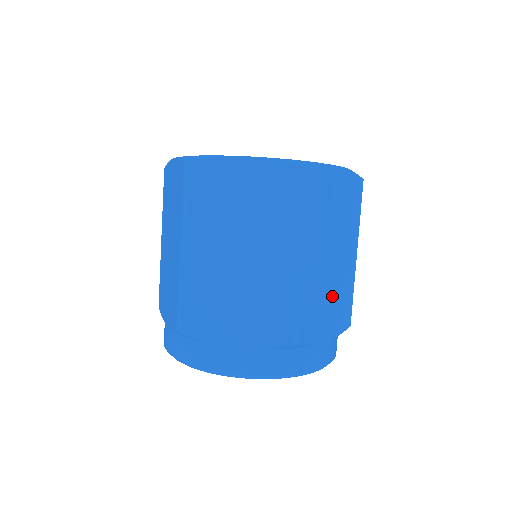
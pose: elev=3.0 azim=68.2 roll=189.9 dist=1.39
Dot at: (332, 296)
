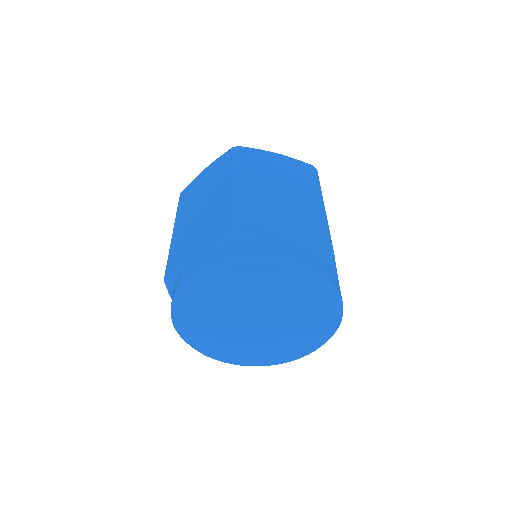
Dot at: (285, 214)
